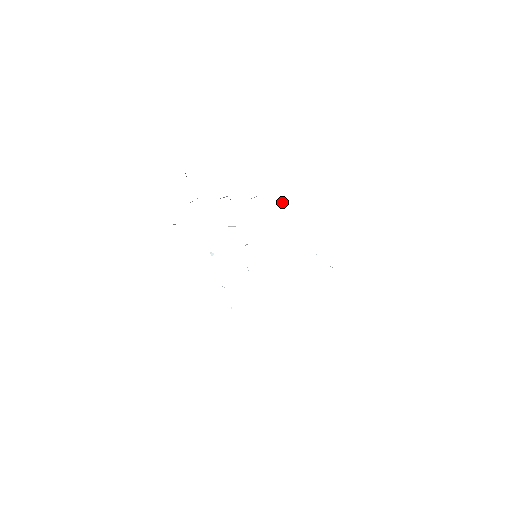
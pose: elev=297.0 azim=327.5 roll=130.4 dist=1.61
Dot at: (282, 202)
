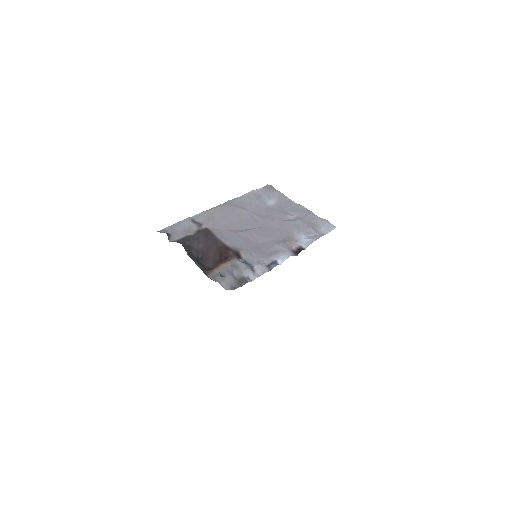
Dot at: (310, 234)
